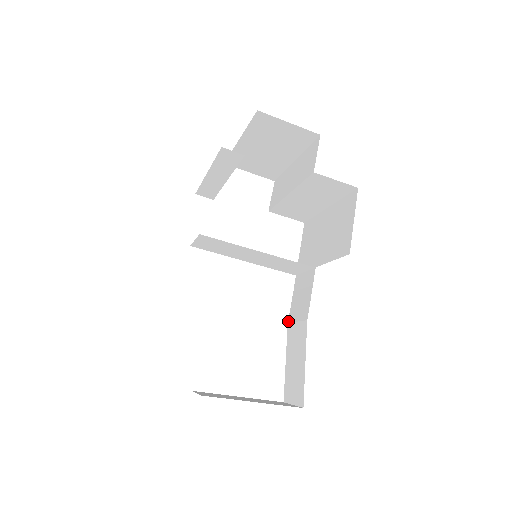
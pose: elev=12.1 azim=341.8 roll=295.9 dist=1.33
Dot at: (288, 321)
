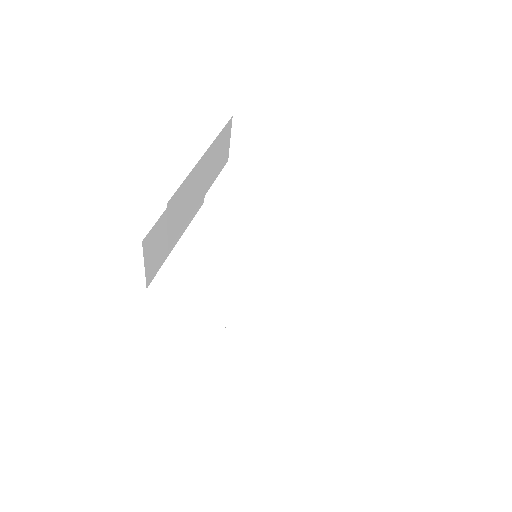
Dot at: occluded
